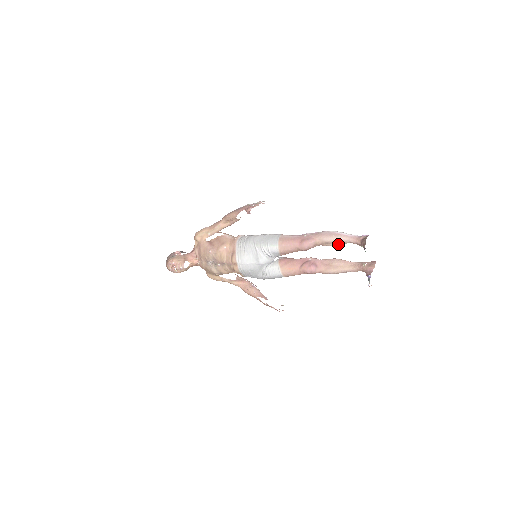
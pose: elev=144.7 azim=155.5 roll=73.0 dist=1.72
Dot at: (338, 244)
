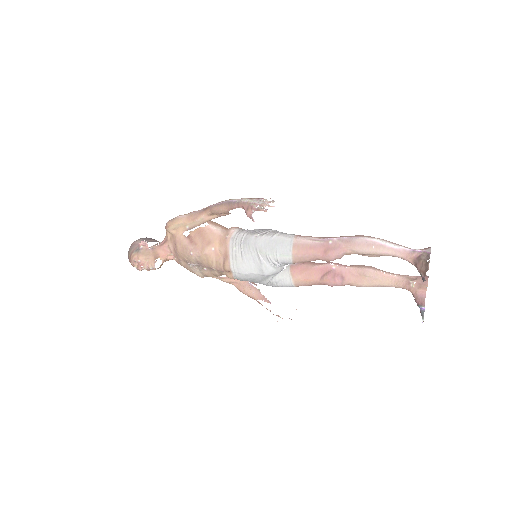
Dot at: (377, 256)
